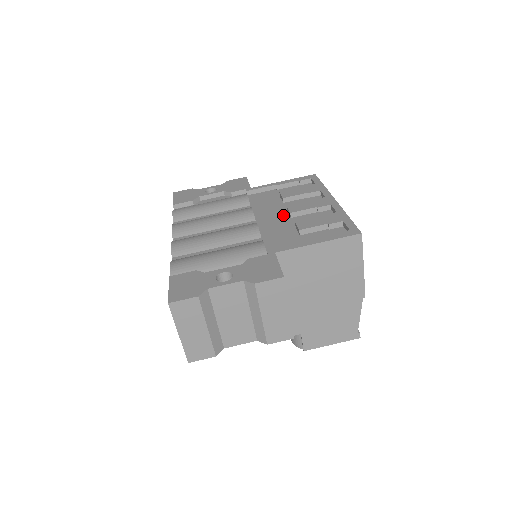
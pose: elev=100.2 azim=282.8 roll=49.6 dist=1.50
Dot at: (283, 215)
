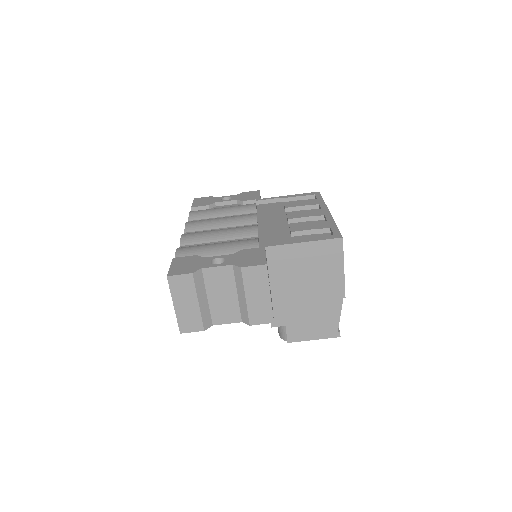
Dot at: (282, 221)
